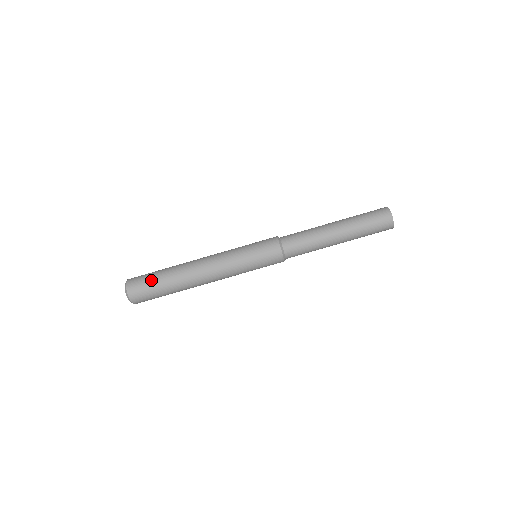
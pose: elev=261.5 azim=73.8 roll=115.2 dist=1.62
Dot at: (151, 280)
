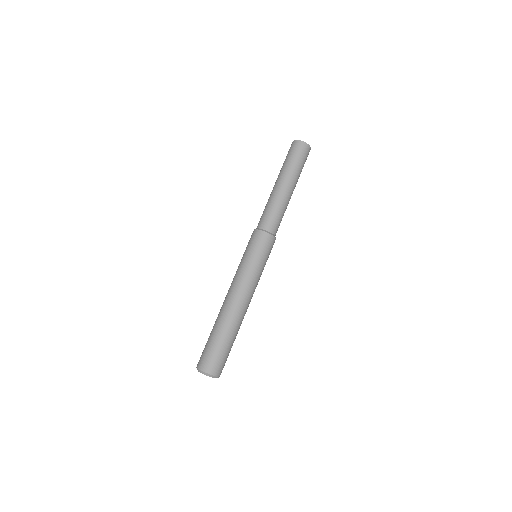
Dot at: (207, 344)
